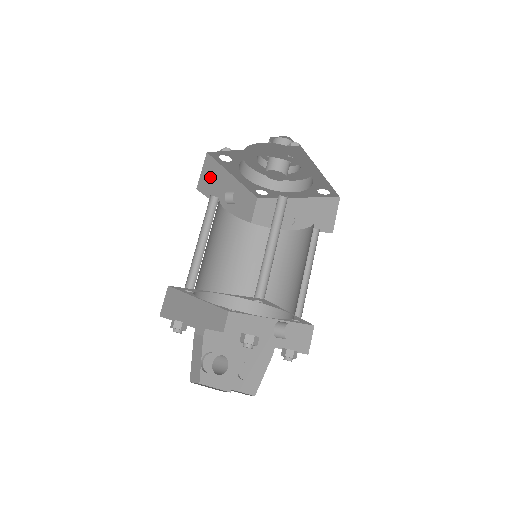
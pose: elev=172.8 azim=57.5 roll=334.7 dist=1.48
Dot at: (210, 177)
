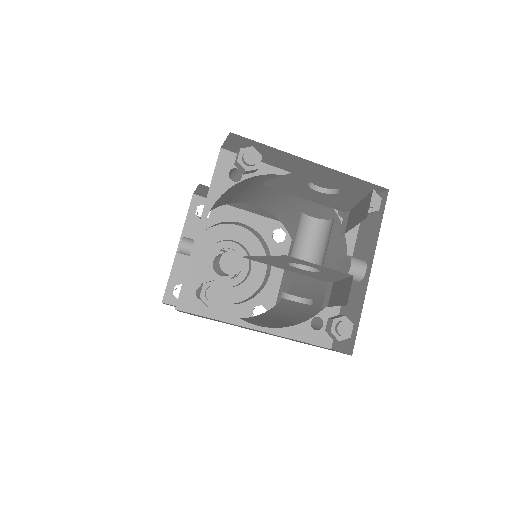
Dot at: occluded
